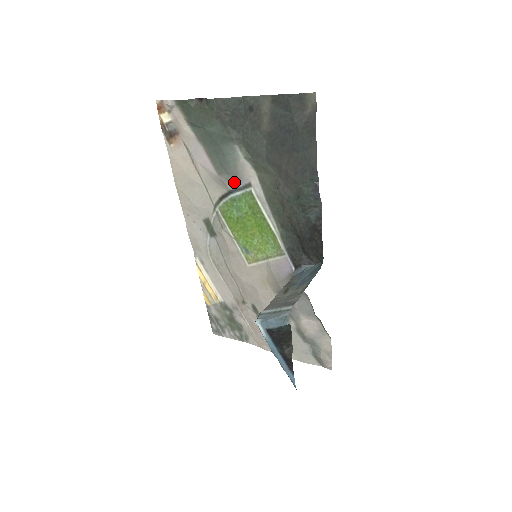
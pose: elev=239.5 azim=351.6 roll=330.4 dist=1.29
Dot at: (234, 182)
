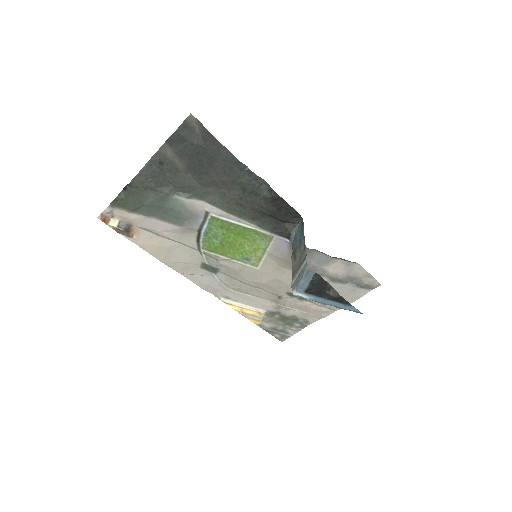
Dot at: (196, 221)
